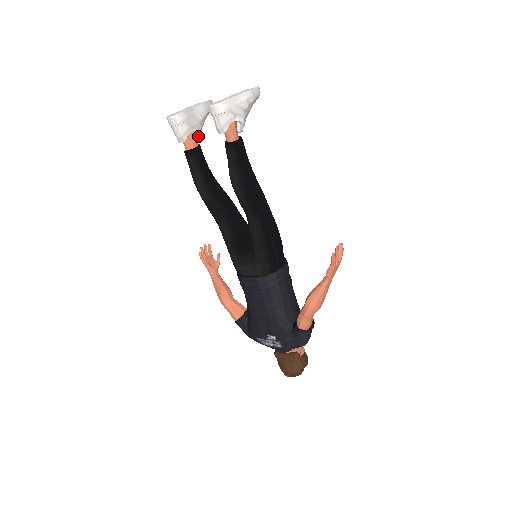
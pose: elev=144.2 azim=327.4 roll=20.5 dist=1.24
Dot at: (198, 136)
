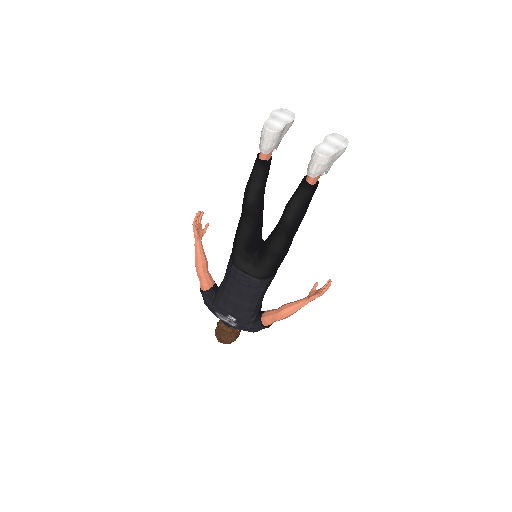
Dot at: occluded
